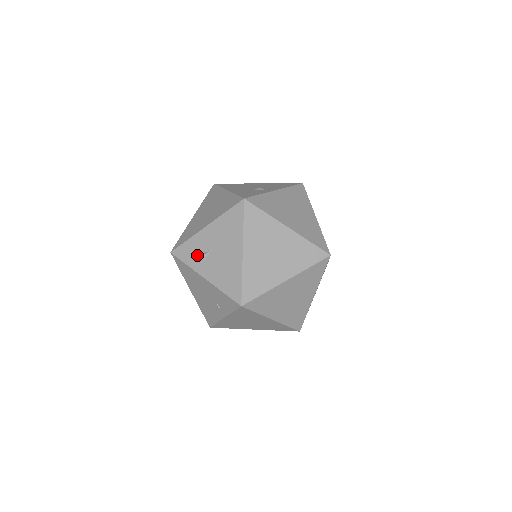
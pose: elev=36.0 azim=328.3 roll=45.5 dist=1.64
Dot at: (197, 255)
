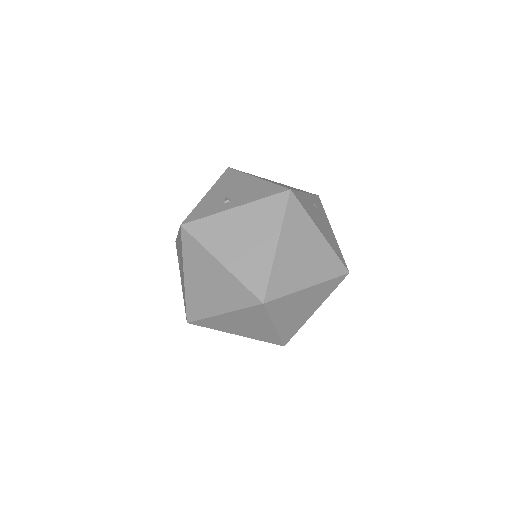
Dot at: (178, 256)
